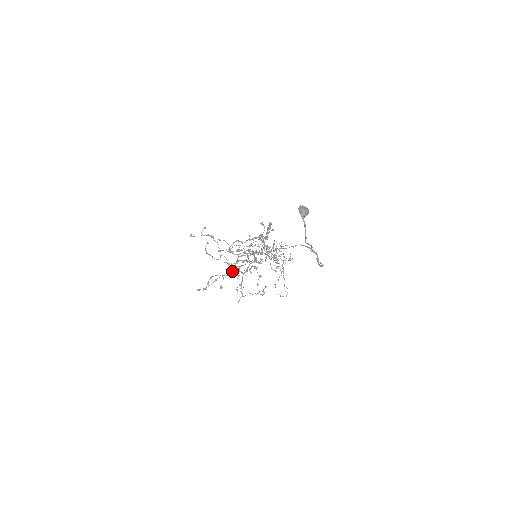
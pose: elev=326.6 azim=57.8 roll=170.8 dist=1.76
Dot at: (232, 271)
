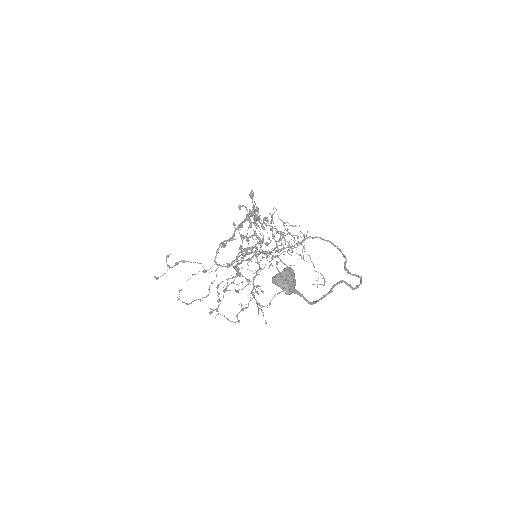
Dot at: occluded
